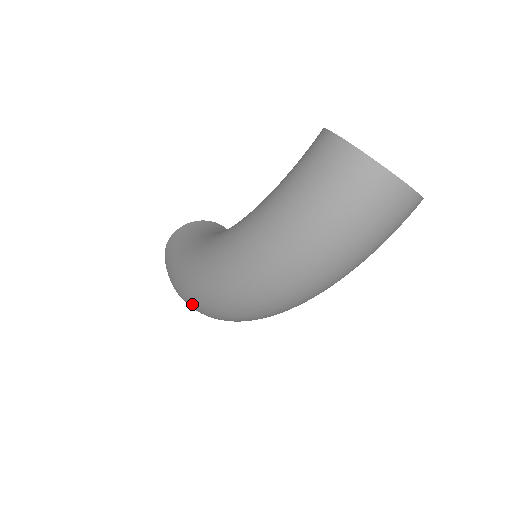
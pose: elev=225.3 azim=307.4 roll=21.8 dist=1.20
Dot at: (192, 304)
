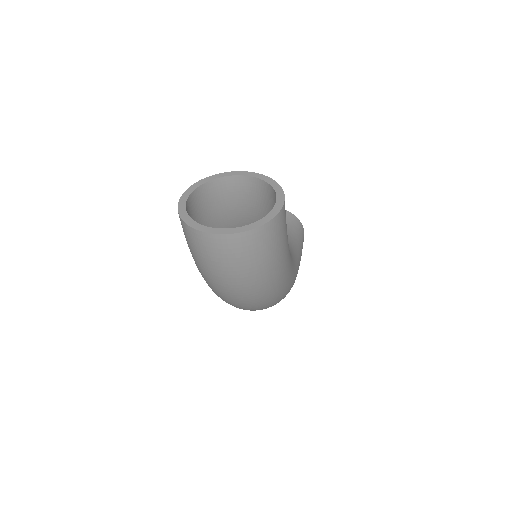
Dot at: occluded
